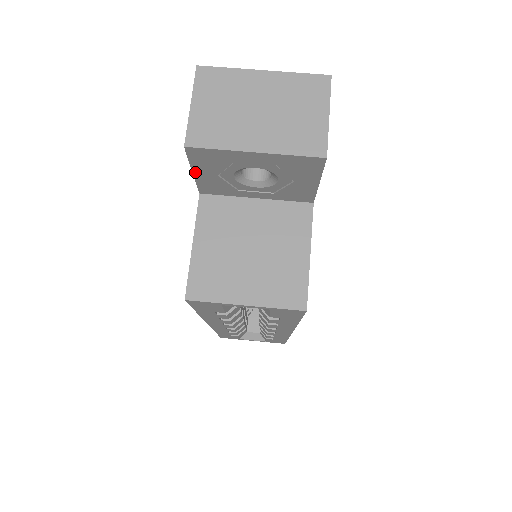
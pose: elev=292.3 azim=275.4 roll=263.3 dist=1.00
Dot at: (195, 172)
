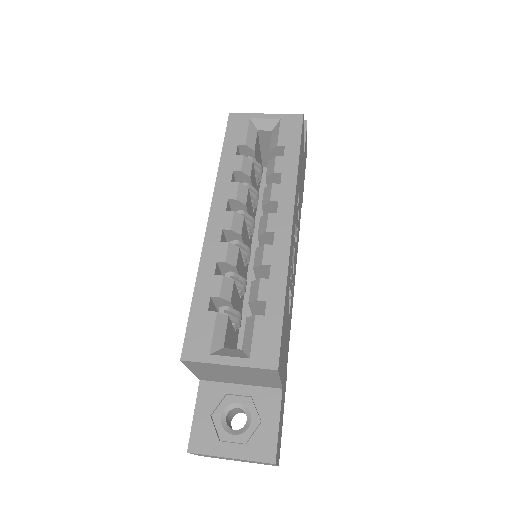
Dot at: occluded
